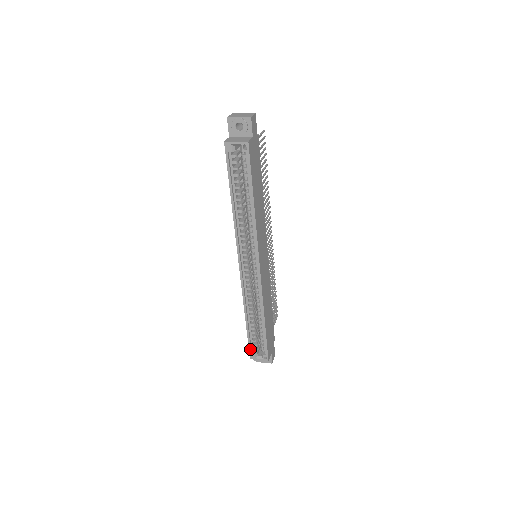
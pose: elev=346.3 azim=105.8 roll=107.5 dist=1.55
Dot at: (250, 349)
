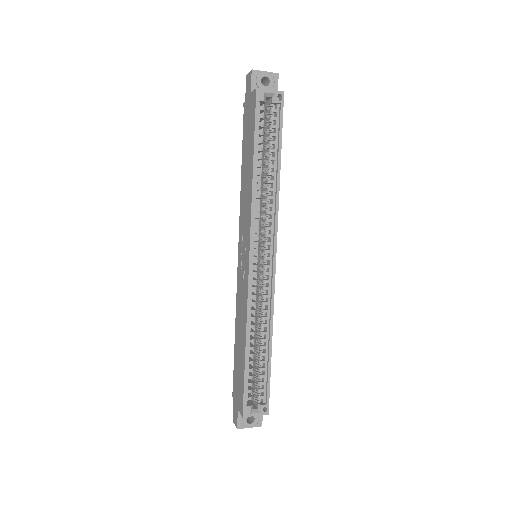
Dot at: (245, 398)
